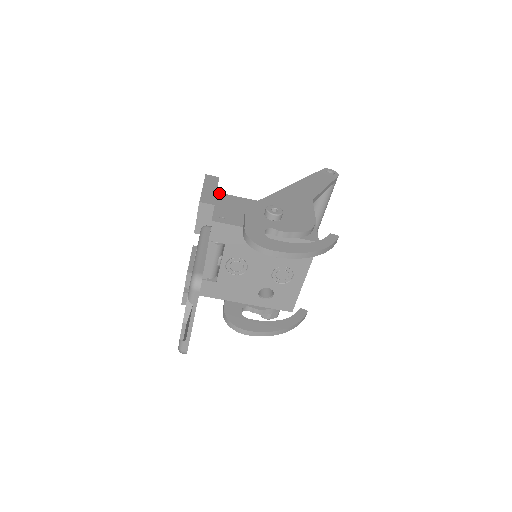
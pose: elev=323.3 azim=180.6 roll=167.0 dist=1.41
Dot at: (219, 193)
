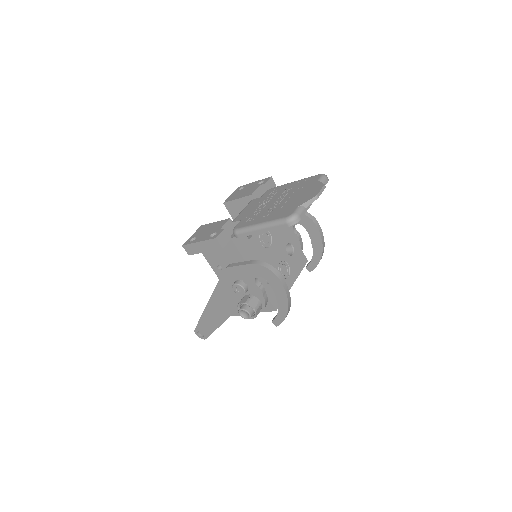
Dot at: occluded
